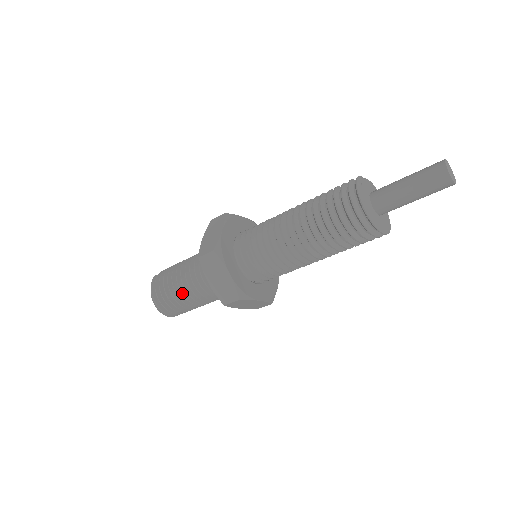
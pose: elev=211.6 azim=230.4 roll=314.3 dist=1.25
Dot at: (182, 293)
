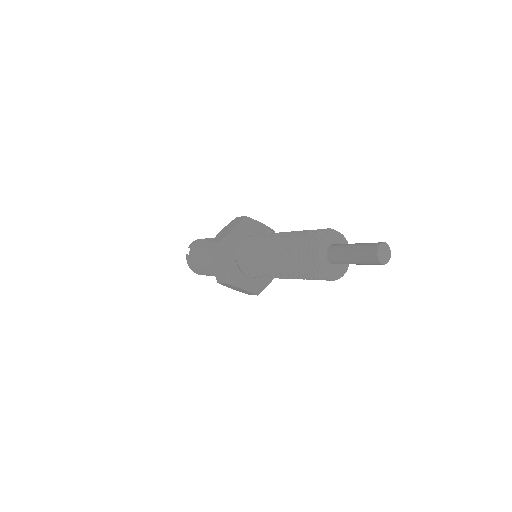
Dot at: (214, 275)
